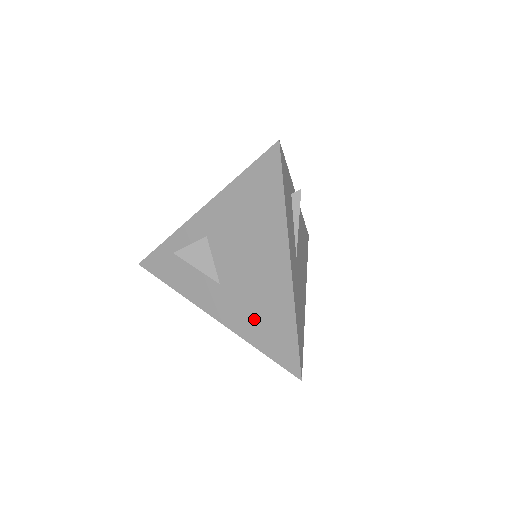
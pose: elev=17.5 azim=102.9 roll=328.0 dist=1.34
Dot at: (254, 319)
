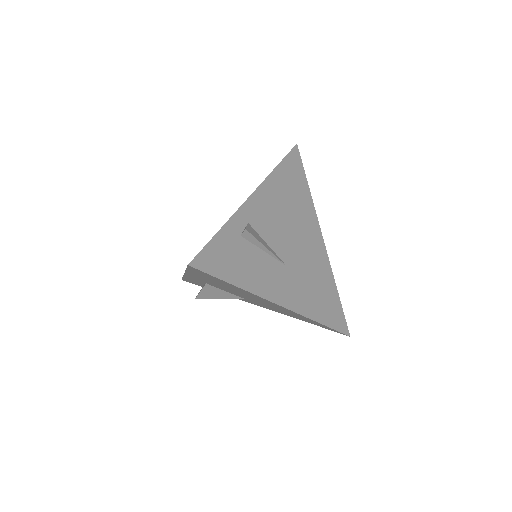
Dot at: occluded
